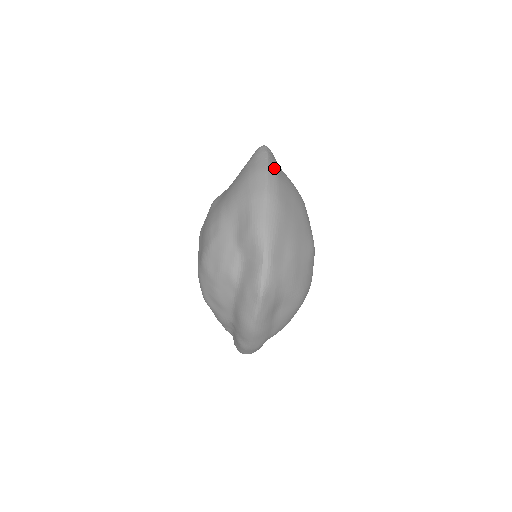
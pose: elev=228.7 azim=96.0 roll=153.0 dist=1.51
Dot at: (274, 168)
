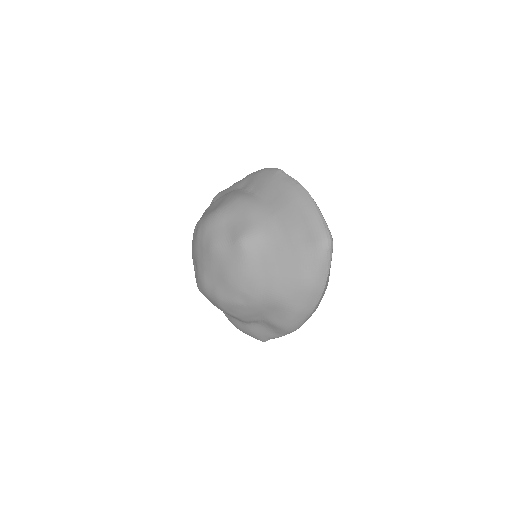
Dot at: occluded
